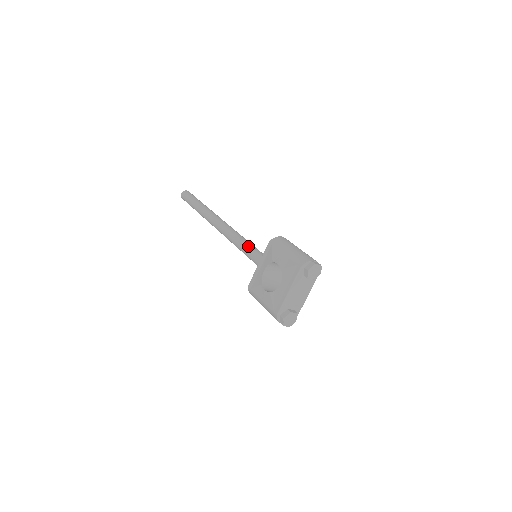
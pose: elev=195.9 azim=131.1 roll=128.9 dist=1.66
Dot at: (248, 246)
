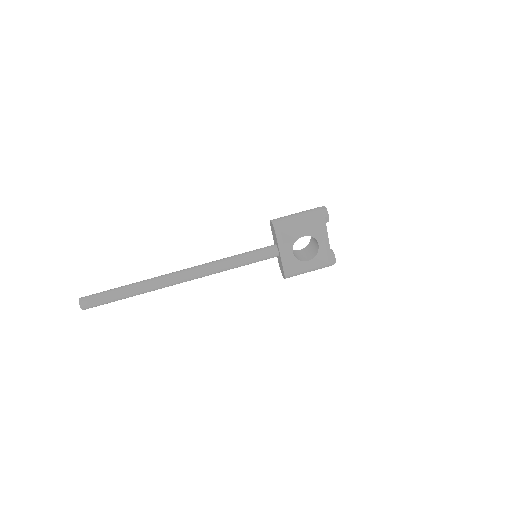
Dot at: (244, 257)
